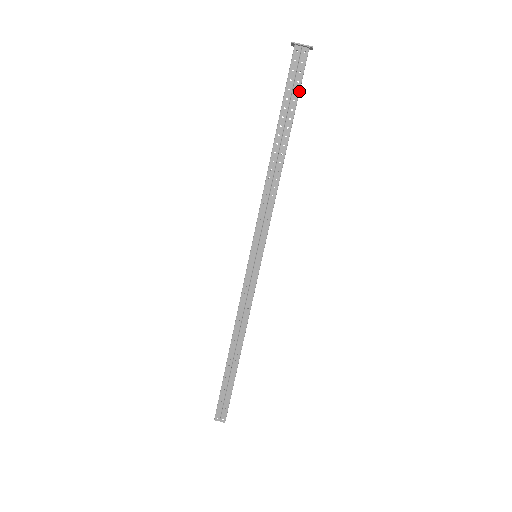
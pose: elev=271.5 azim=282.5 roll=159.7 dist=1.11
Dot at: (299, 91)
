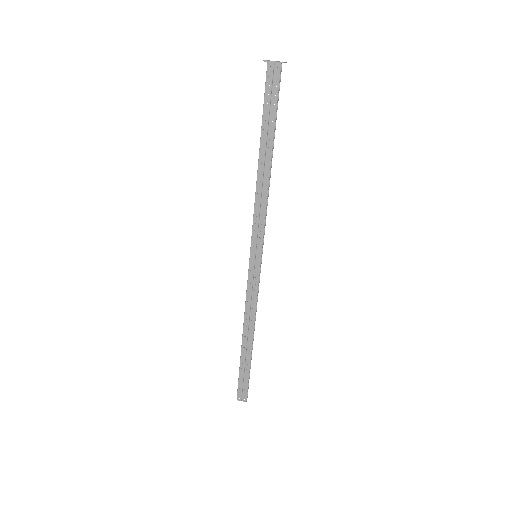
Dot at: (276, 104)
